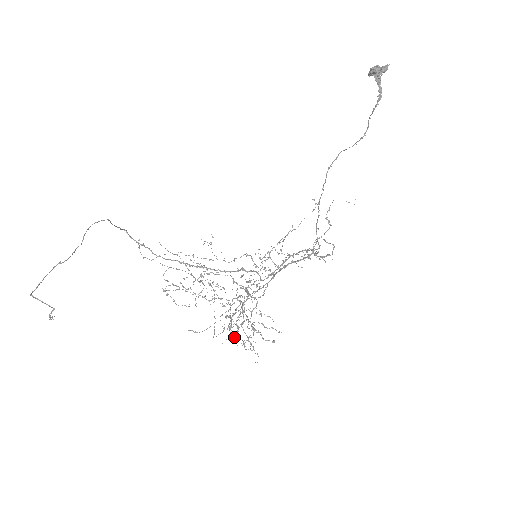
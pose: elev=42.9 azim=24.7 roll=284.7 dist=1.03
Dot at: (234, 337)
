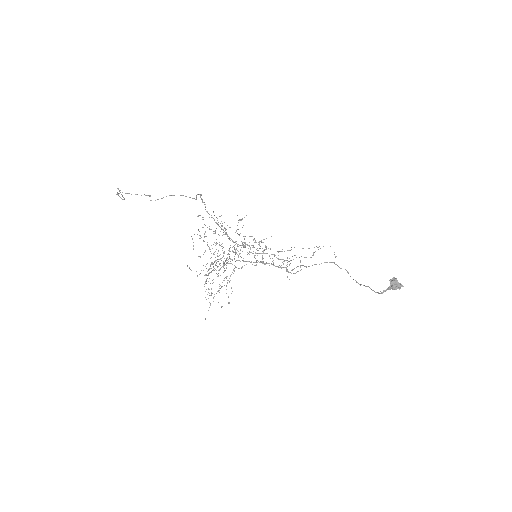
Dot at: occluded
